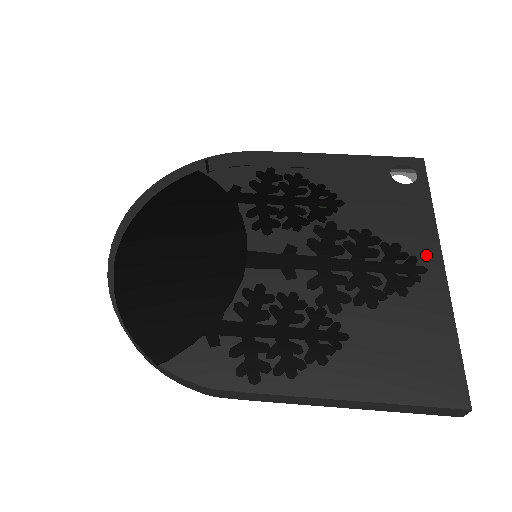
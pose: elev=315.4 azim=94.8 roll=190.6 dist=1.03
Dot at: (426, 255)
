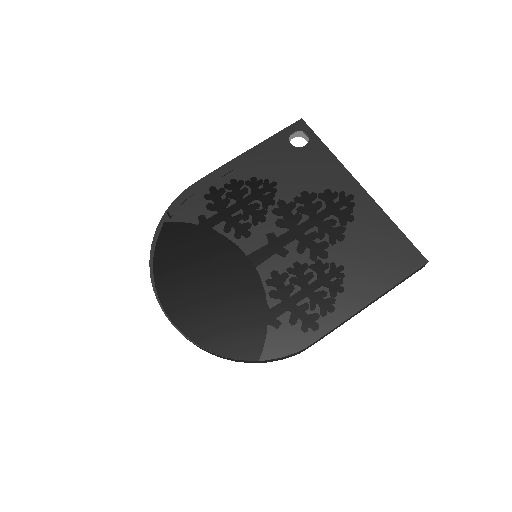
Dot at: (350, 188)
